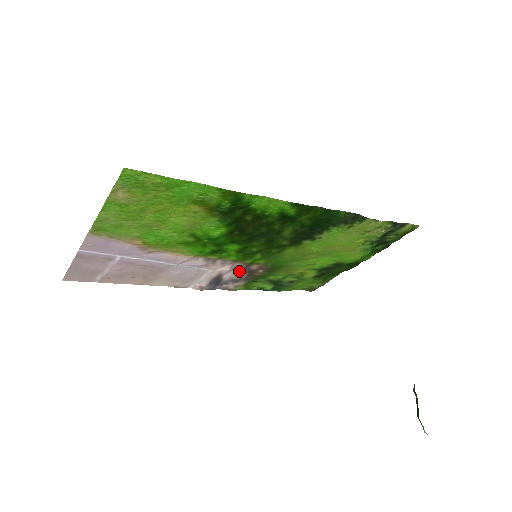
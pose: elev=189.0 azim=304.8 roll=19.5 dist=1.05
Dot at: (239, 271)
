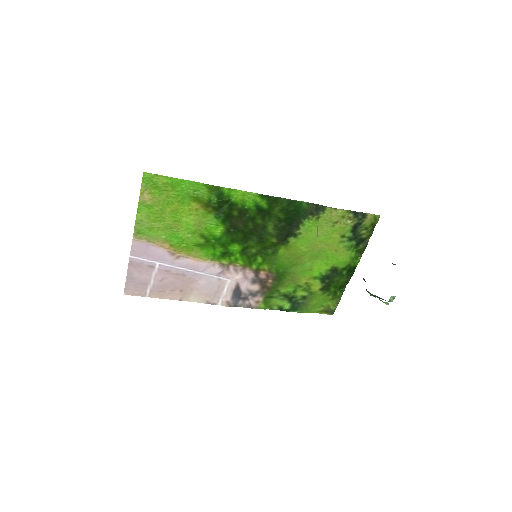
Dot at: (252, 281)
